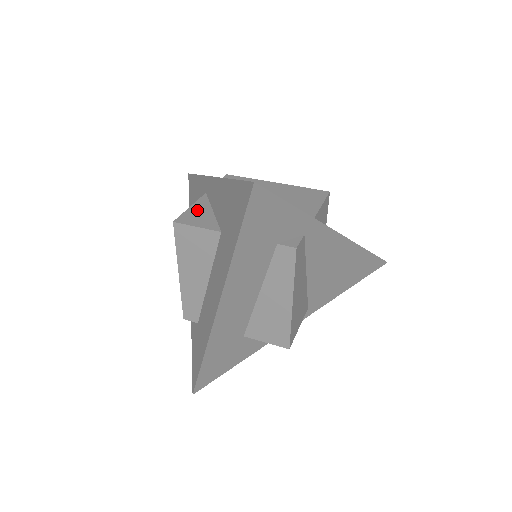
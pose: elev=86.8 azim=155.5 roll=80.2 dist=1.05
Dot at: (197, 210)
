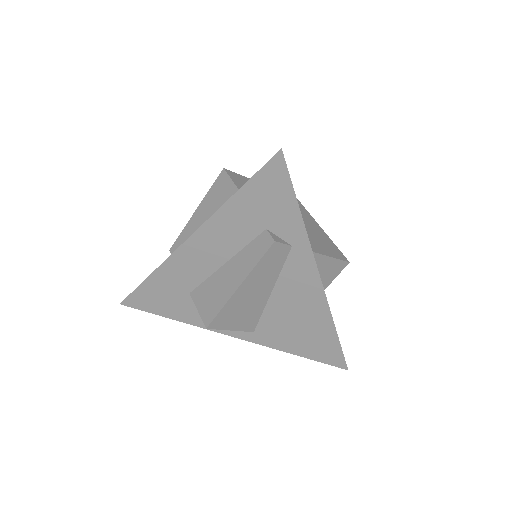
Dot at: occluded
